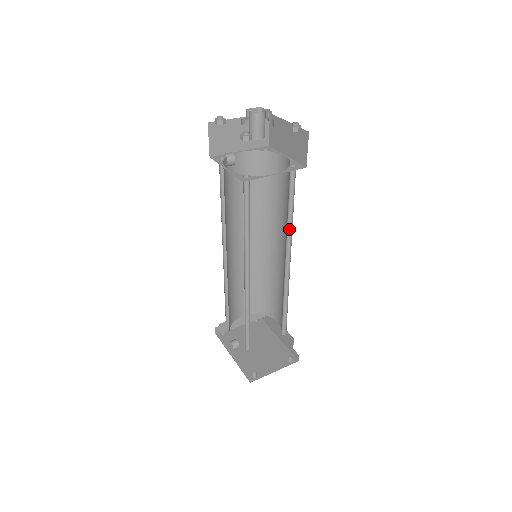
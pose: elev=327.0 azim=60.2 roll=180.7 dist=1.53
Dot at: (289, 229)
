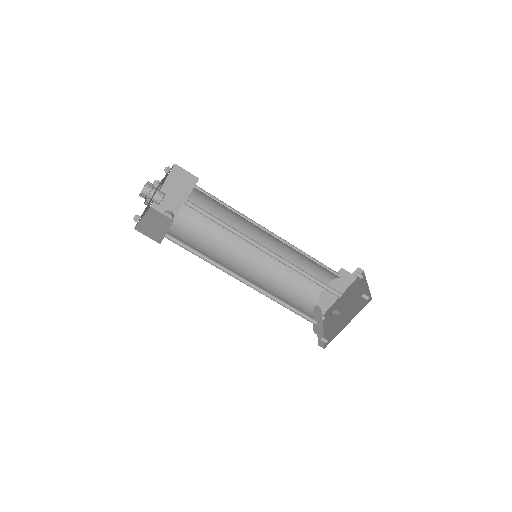
Dot at: (242, 218)
